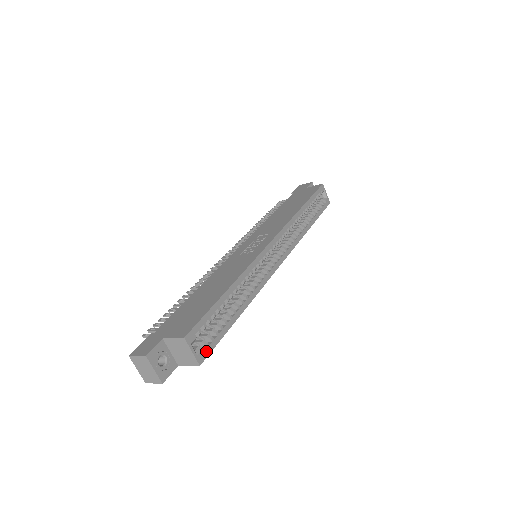
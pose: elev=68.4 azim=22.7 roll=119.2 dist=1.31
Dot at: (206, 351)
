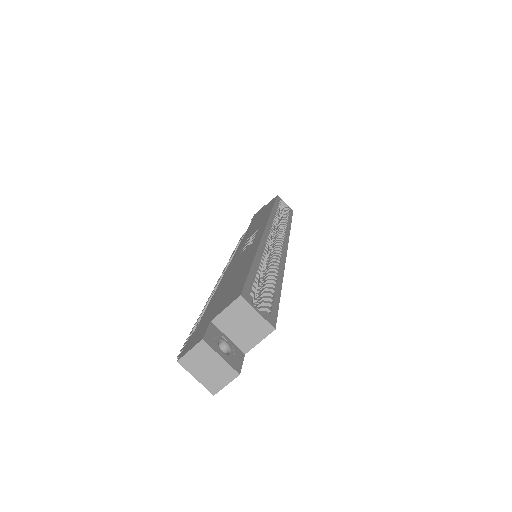
Dot at: (272, 315)
